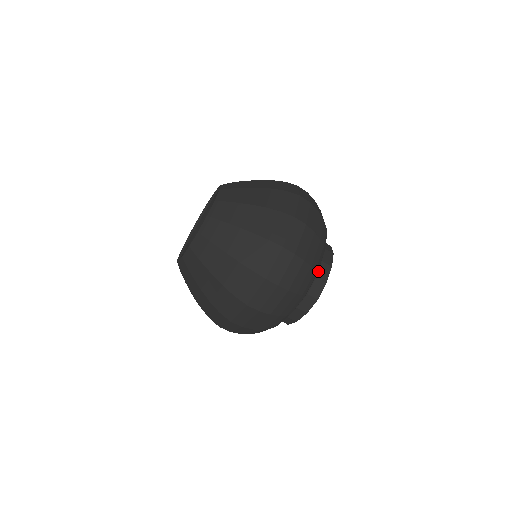
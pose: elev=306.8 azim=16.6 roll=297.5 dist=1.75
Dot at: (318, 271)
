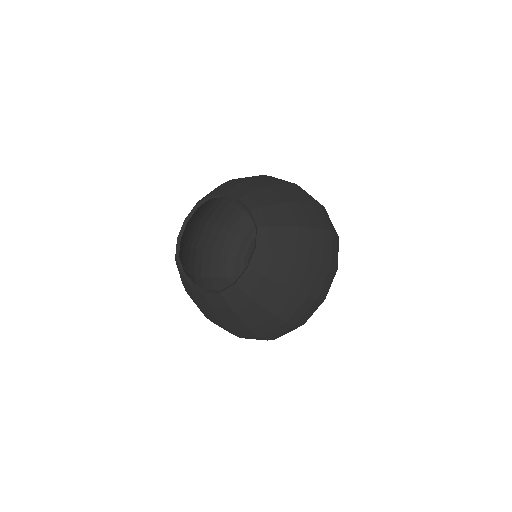
Dot at: occluded
